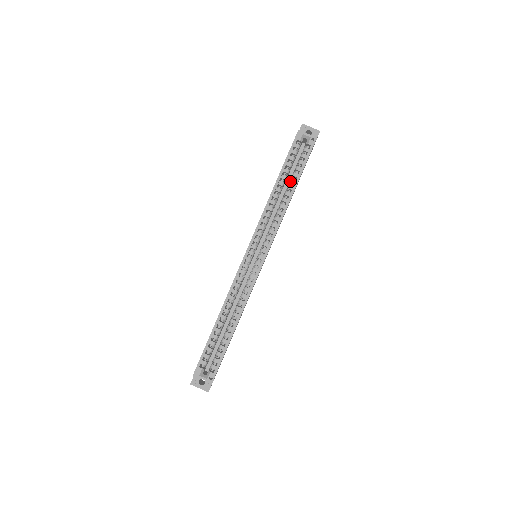
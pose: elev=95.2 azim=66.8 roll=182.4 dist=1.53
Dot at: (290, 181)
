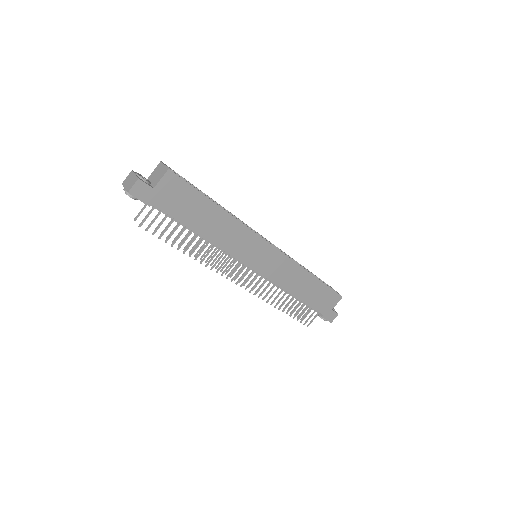
Dot at: occluded
